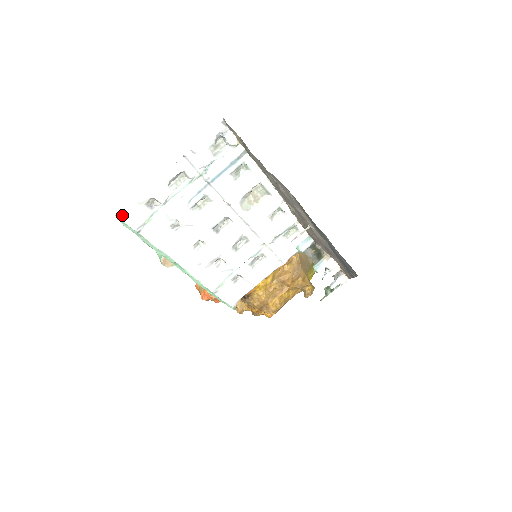
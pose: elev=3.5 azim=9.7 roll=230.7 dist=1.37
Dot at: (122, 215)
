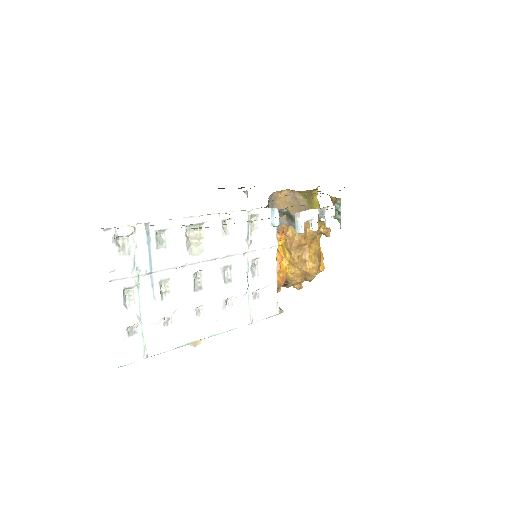
Dot at: (122, 362)
